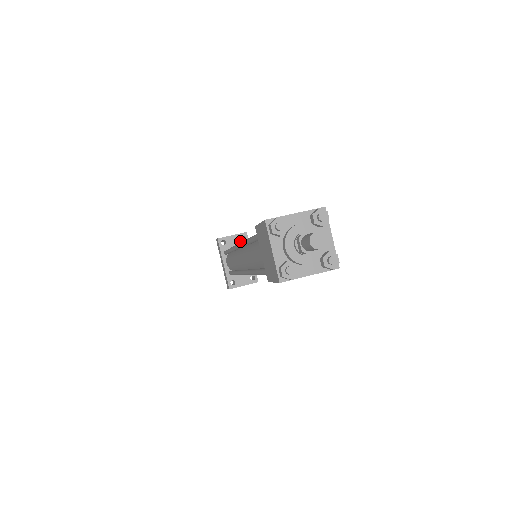
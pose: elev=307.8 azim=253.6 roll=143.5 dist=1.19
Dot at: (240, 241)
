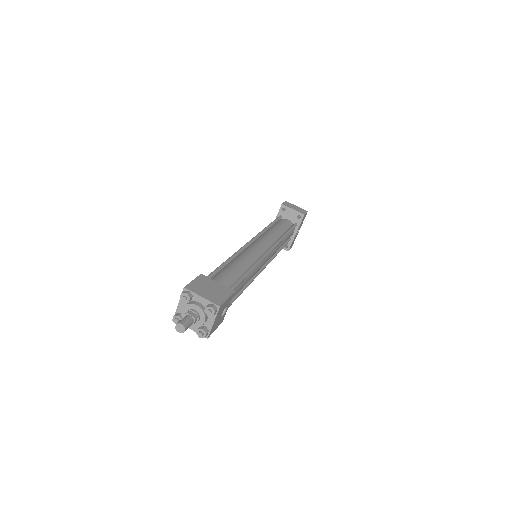
Dot at: (295, 217)
